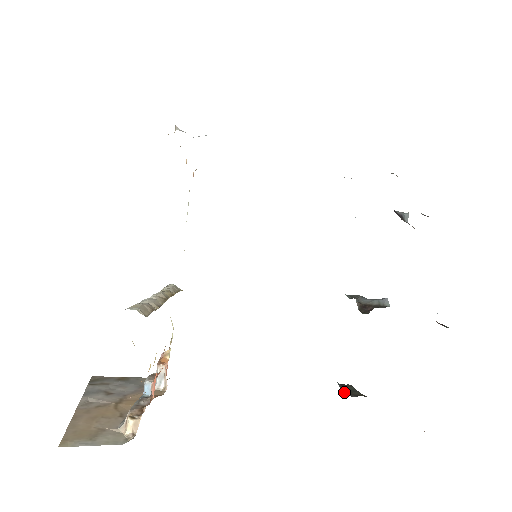
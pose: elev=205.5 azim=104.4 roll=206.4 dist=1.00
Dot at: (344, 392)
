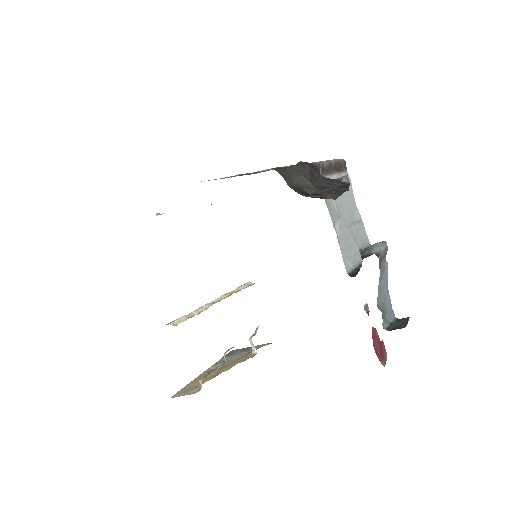
Dot at: (387, 328)
